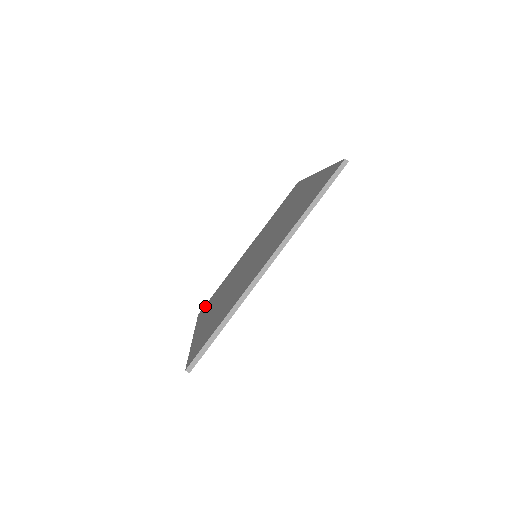
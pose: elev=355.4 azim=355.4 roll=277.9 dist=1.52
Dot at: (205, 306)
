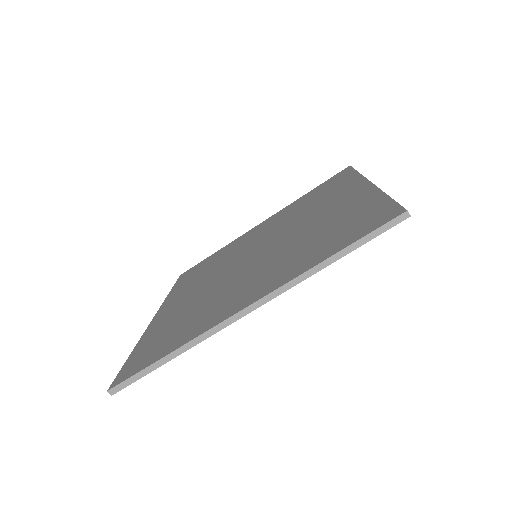
Dot at: (189, 271)
